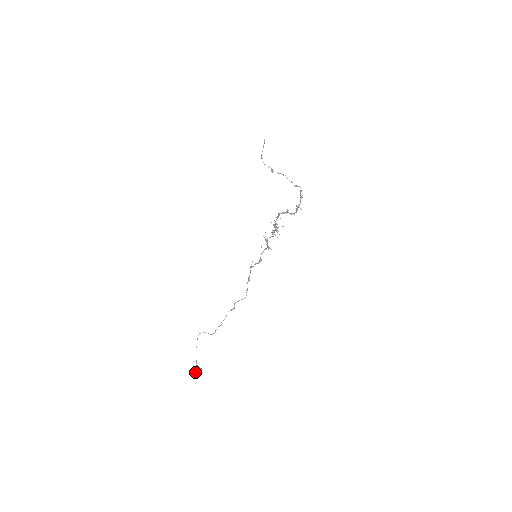
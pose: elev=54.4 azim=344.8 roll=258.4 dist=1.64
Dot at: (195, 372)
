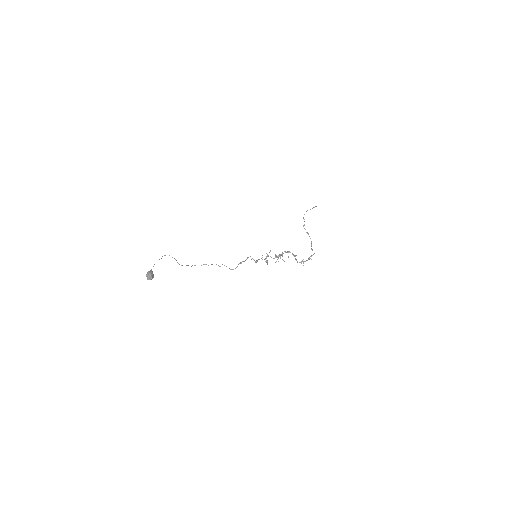
Dot at: (150, 272)
